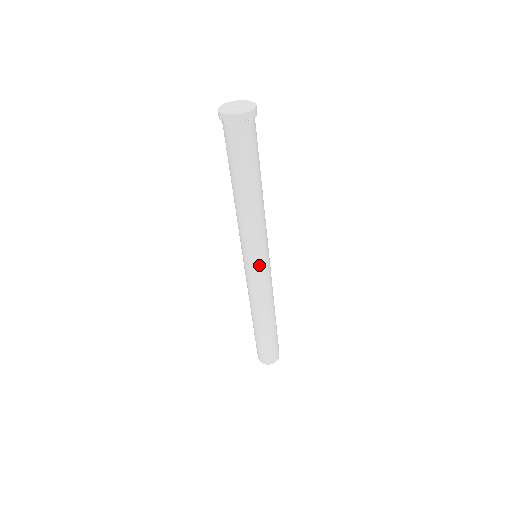
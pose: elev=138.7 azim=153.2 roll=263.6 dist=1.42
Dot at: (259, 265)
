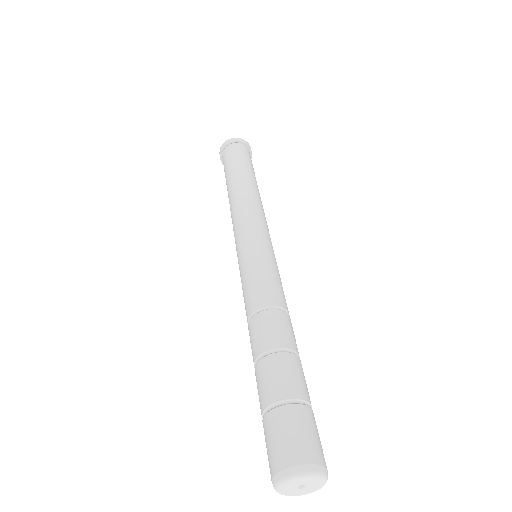
Dot at: (244, 249)
